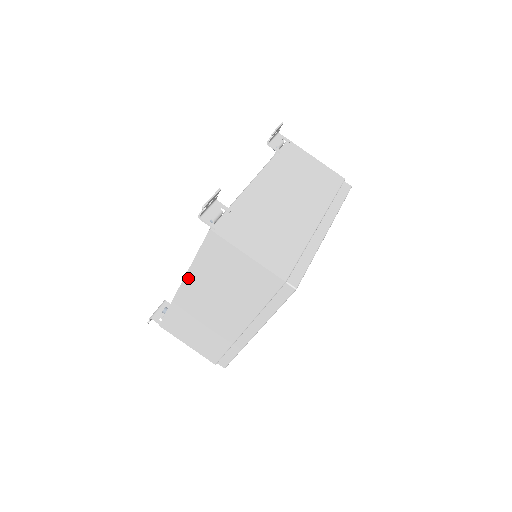
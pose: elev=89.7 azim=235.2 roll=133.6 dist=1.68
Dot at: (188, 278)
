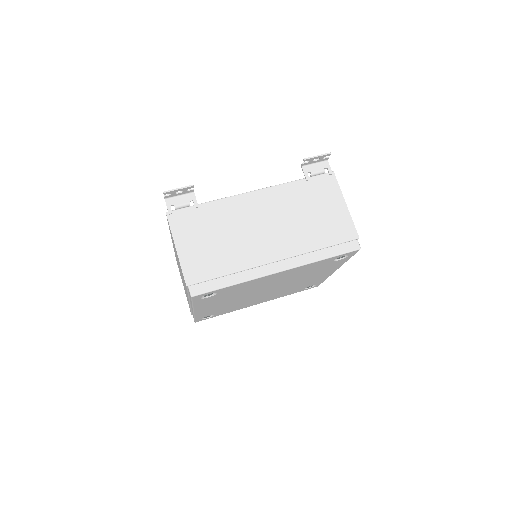
Dot at: occluded
